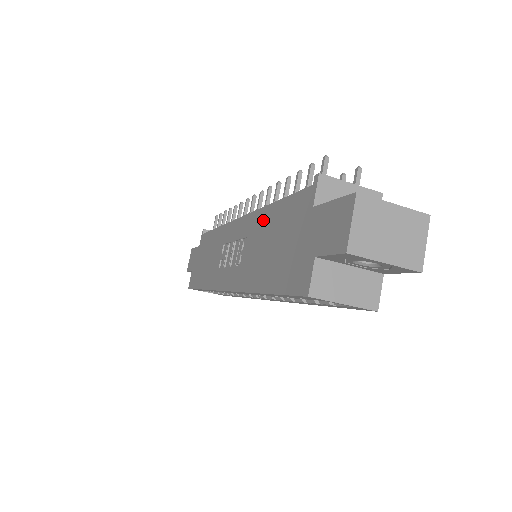
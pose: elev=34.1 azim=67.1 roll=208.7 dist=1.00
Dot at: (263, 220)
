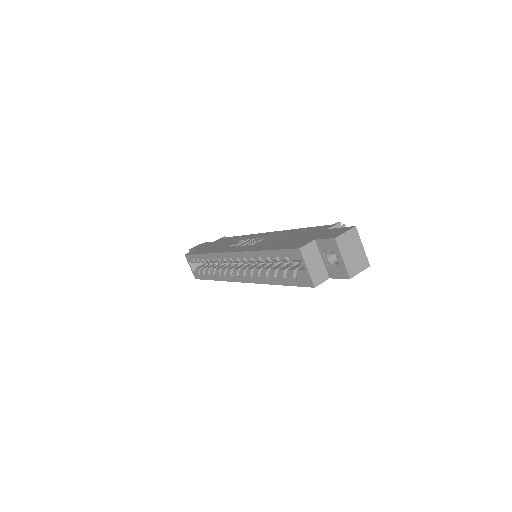
Dot at: (287, 232)
